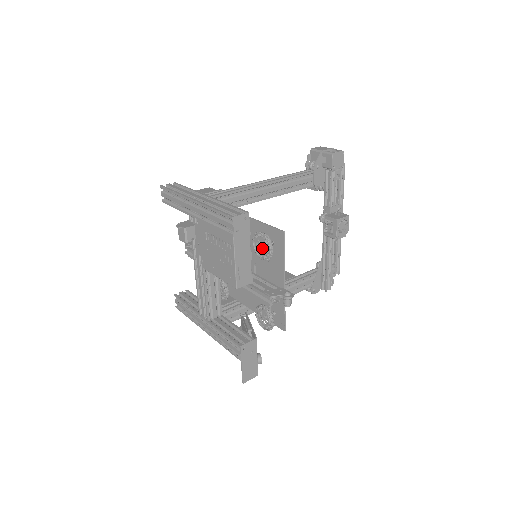
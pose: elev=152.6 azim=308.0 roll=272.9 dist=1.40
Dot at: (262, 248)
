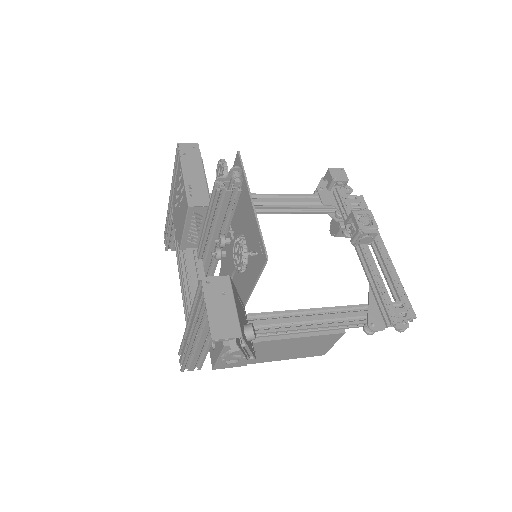
Dot at: occluded
